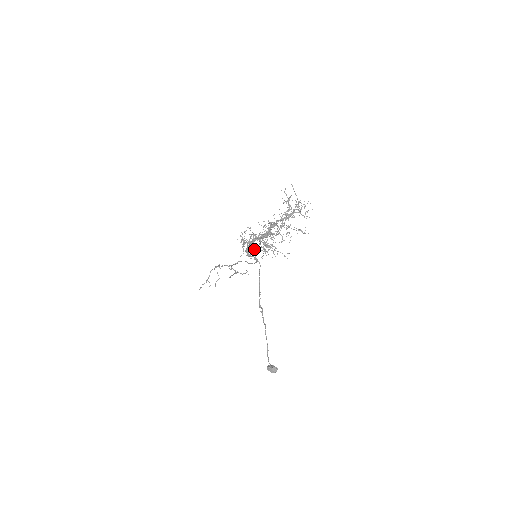
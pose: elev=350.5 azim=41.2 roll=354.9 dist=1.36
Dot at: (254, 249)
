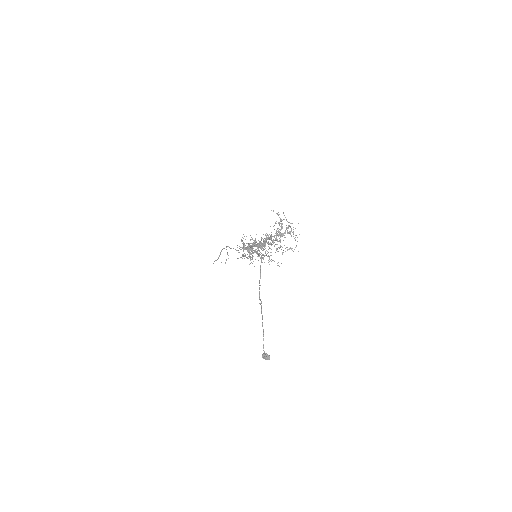
Dot at: (253, 253)
